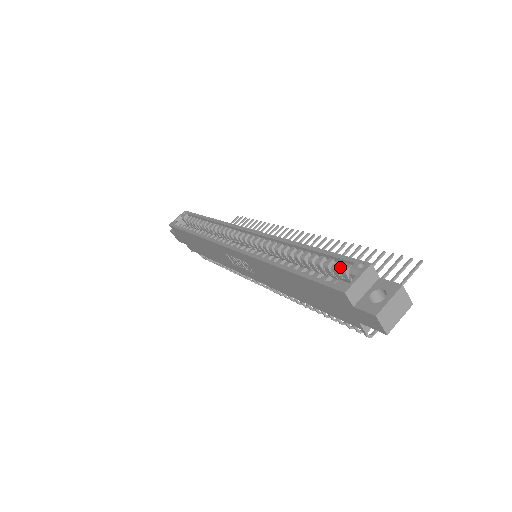
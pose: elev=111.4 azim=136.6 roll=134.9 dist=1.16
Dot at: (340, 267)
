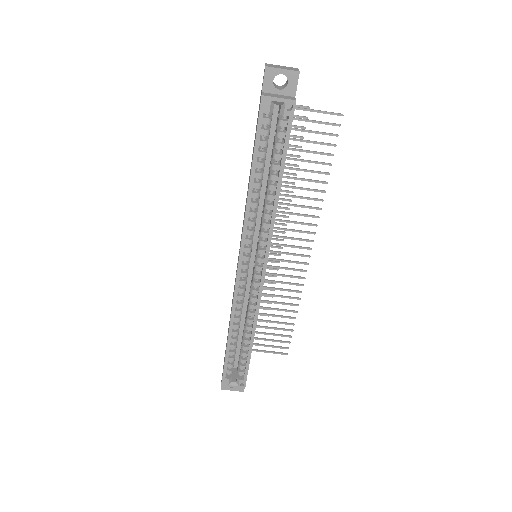
Dot at: (242, 368)
